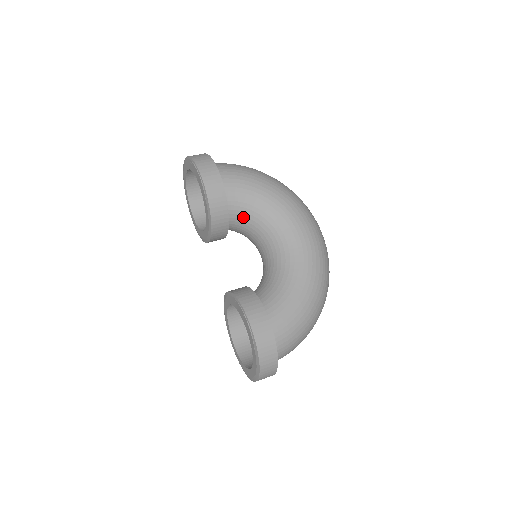
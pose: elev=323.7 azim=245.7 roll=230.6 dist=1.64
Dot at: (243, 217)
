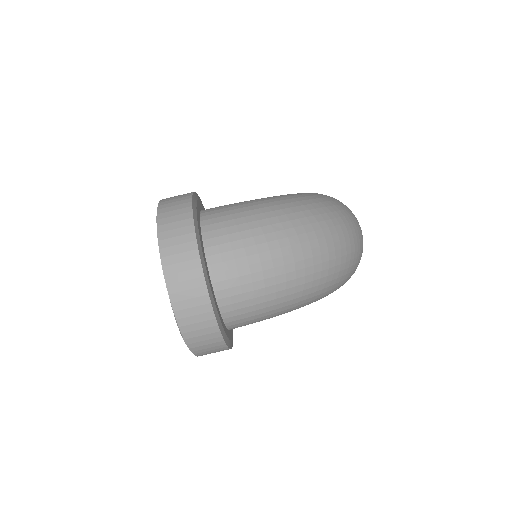
Dot at: occluded
